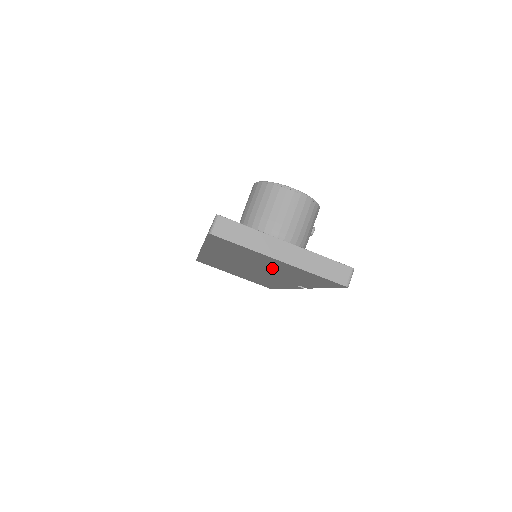
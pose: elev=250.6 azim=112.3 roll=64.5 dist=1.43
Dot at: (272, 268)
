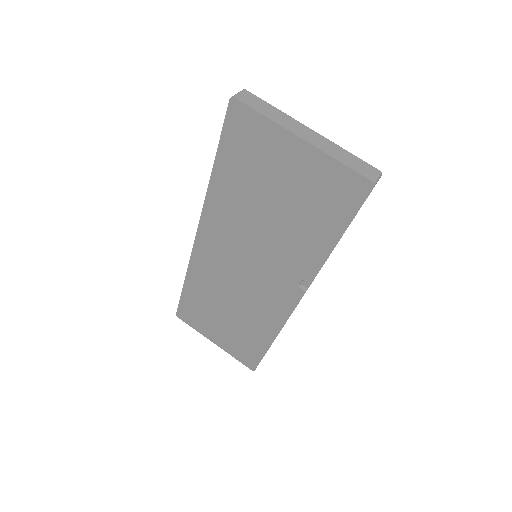
Dot at: (281, 207)
